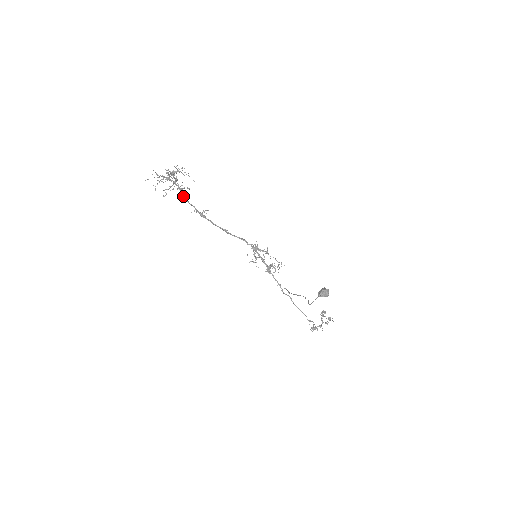
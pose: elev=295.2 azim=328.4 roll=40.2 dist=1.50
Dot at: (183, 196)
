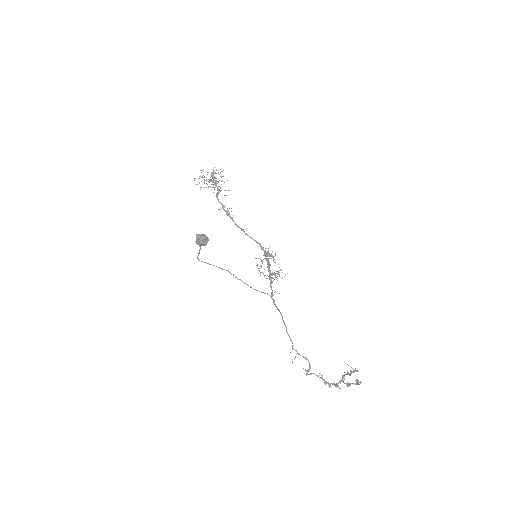
Dot at: (216, 195)
